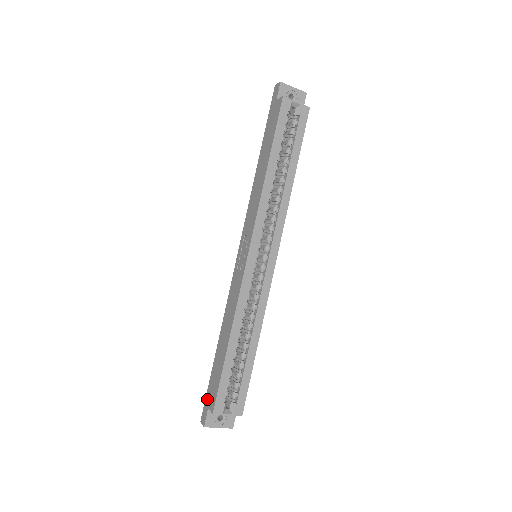
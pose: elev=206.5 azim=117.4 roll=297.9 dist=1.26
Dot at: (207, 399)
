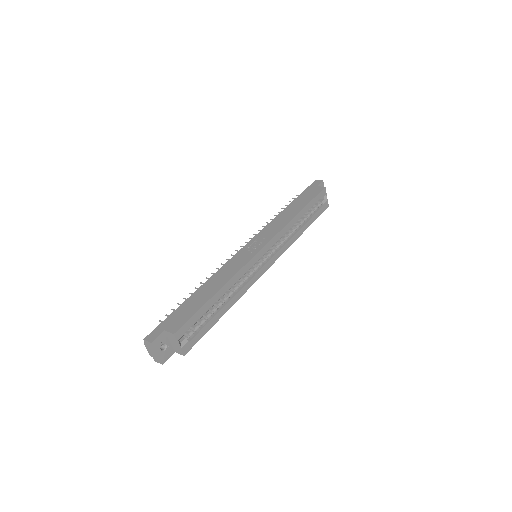
Dot at: (165, 324)
